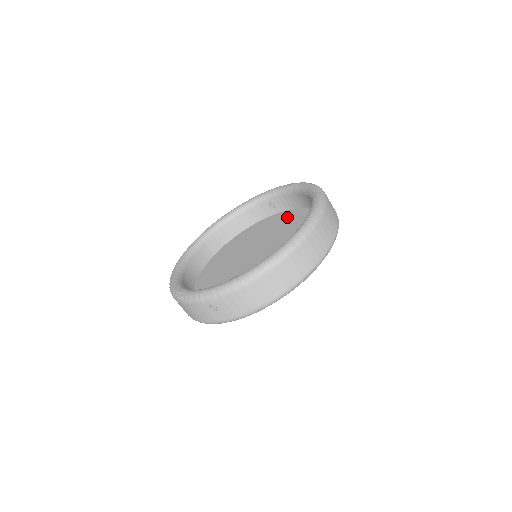
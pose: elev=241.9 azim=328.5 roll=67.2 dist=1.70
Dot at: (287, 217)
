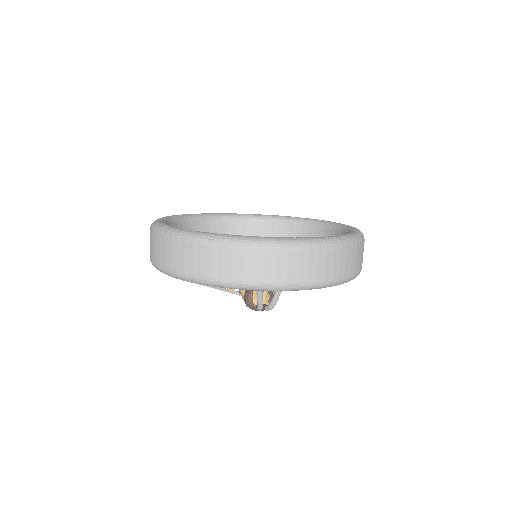
Dot at: occluded
